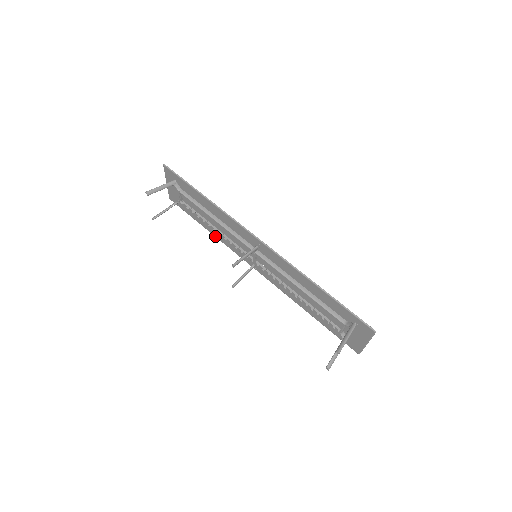
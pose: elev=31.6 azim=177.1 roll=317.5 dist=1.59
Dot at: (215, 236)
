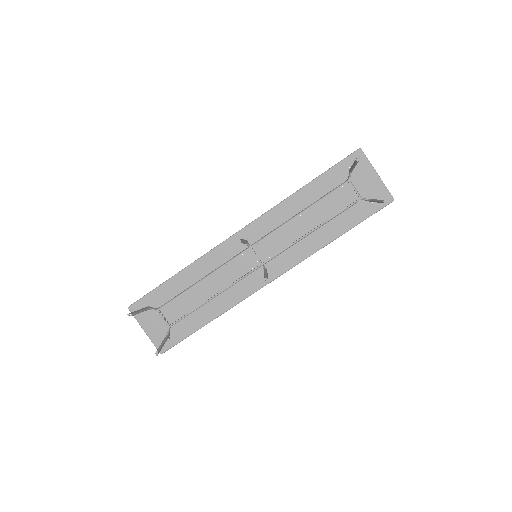
Dot at: (221, 313)
